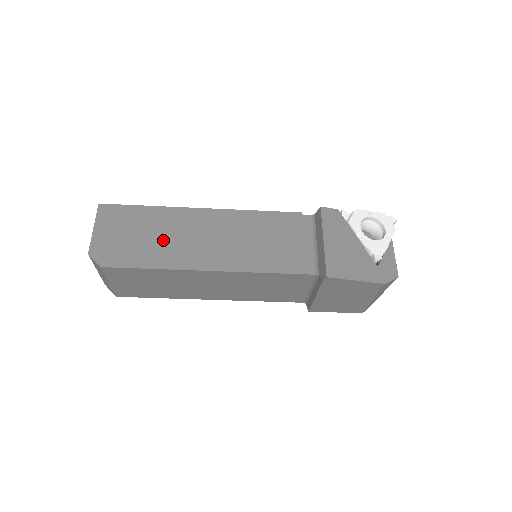
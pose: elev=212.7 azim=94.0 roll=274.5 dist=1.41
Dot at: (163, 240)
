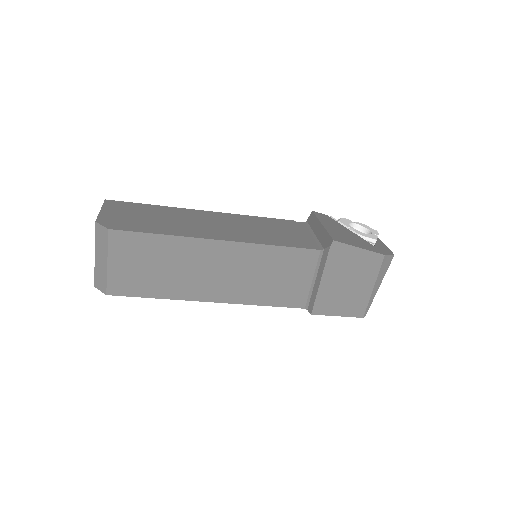
Dot at: (171, 221)
